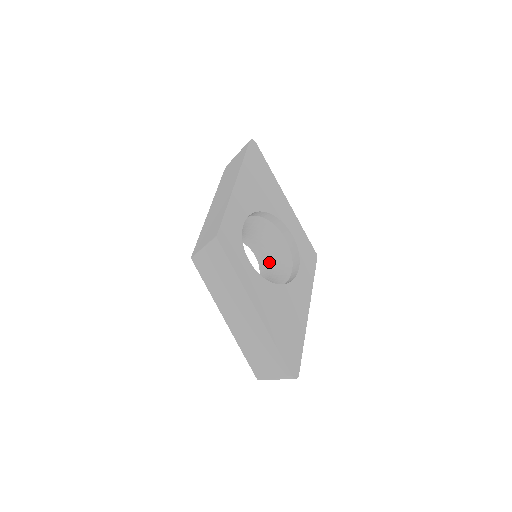
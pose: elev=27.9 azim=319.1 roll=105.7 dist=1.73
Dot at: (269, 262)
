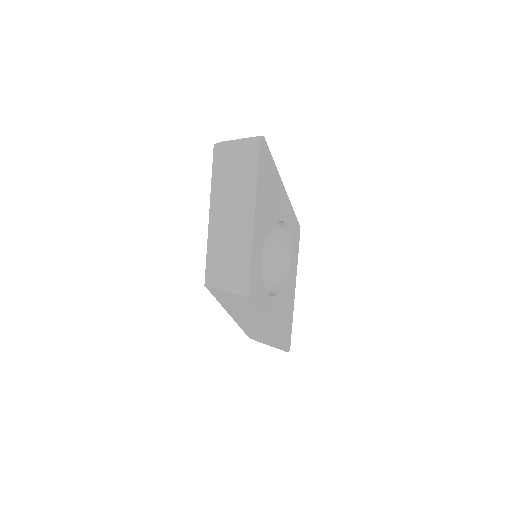
Dot at: occluded
